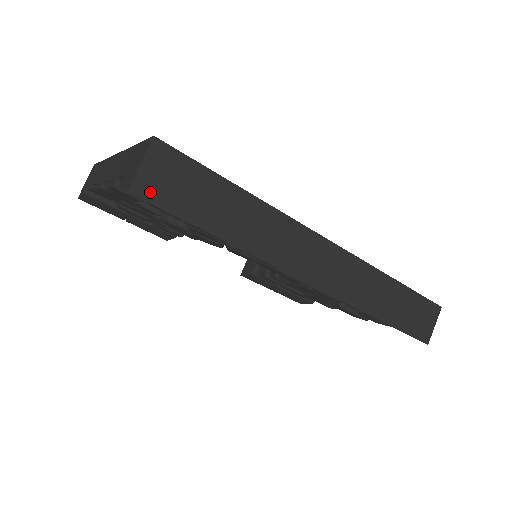
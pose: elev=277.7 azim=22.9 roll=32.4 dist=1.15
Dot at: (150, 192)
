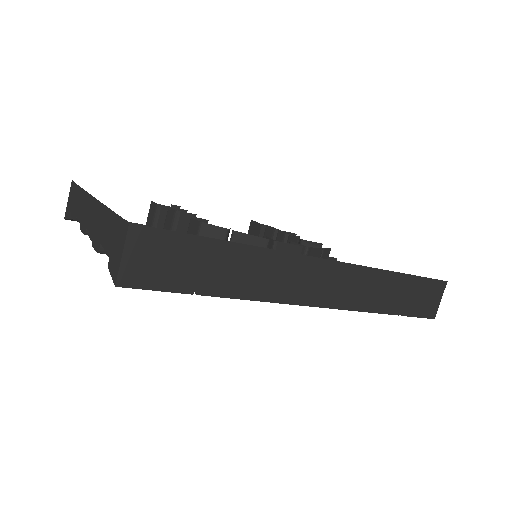
Dot at: (138, 278)
